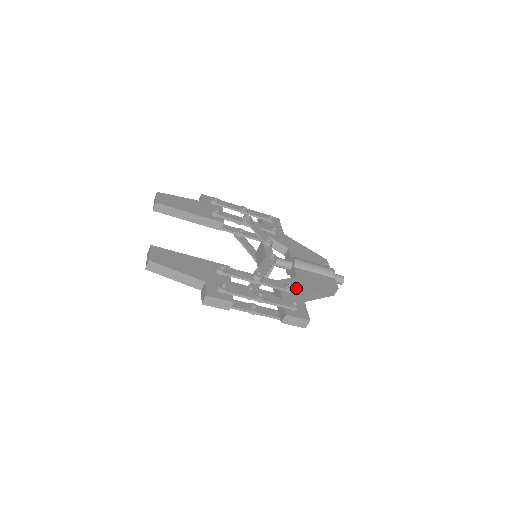
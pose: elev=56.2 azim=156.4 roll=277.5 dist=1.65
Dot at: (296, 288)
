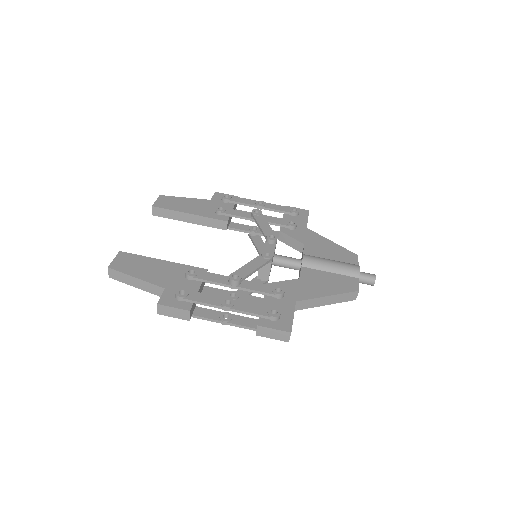
Dot at: (290, 292)
